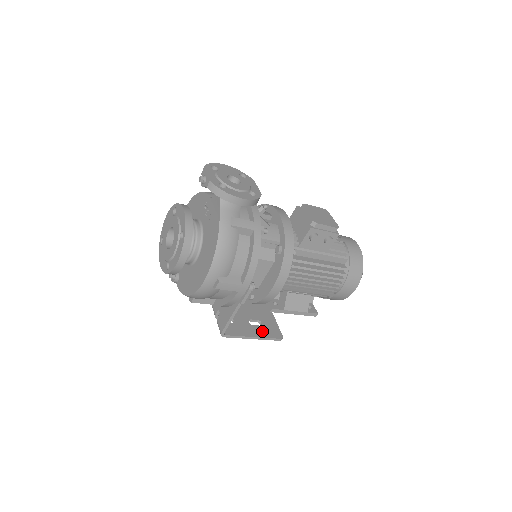
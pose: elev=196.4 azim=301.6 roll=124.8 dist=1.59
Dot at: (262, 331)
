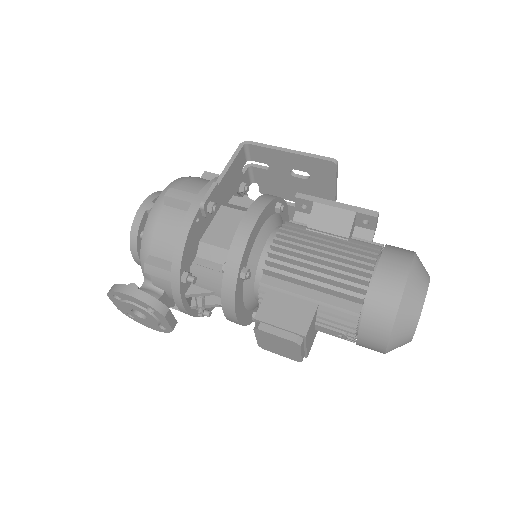
Dot at: occluded
